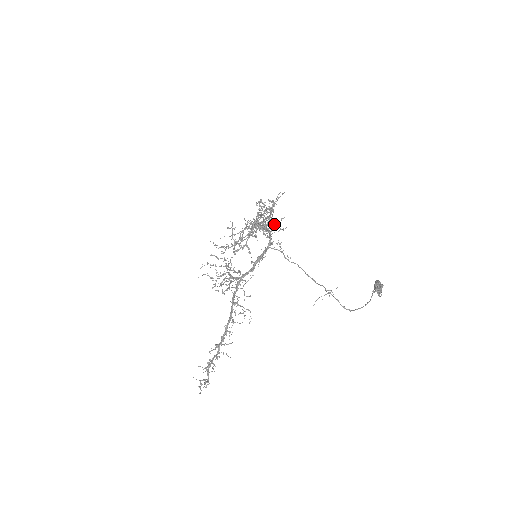
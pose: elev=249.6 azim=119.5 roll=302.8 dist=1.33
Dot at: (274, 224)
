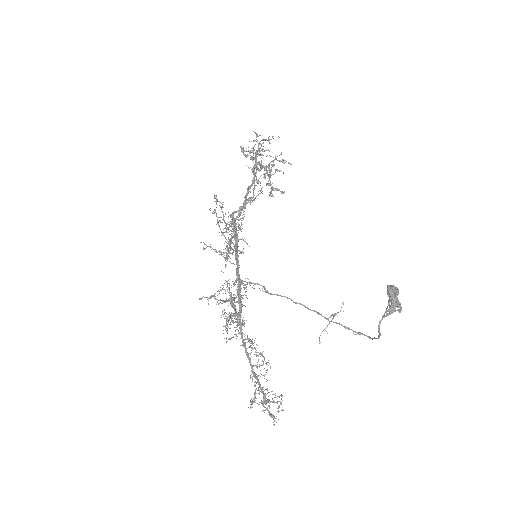
Dot at: occluded
